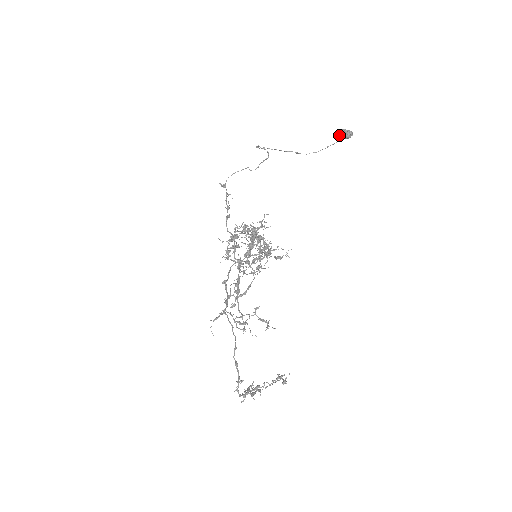
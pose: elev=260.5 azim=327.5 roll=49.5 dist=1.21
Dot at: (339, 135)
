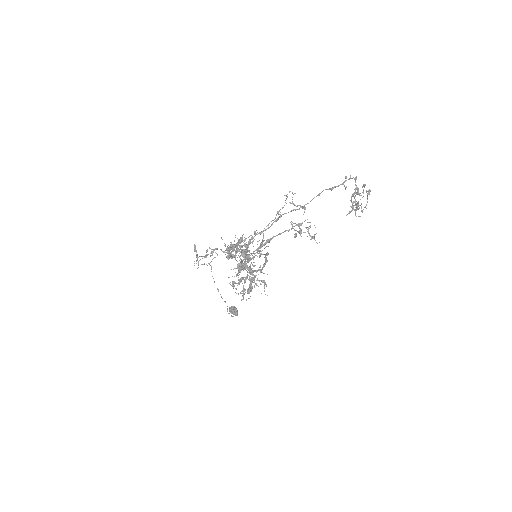
Dot at: (232, 307)
